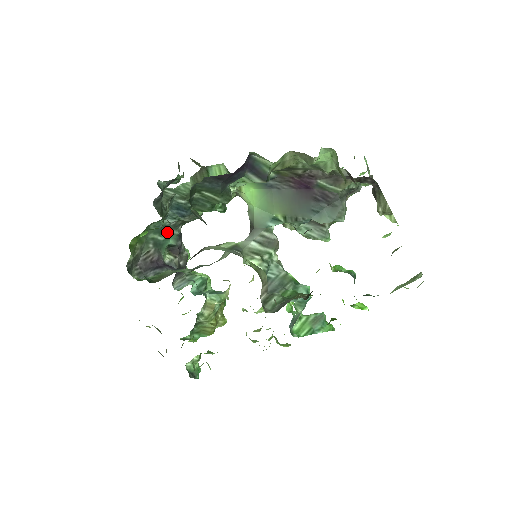
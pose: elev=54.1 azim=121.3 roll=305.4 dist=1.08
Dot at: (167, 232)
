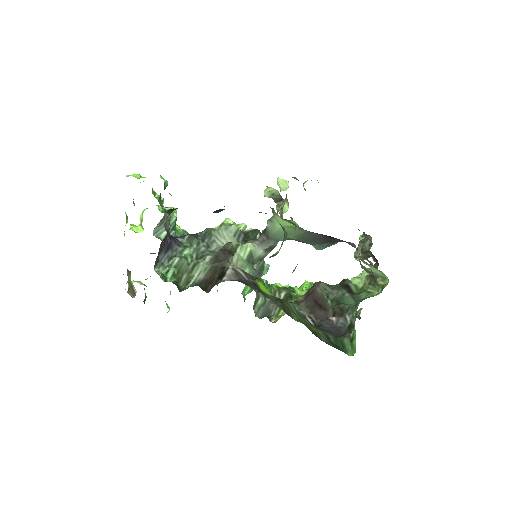
Dot at: occluded
